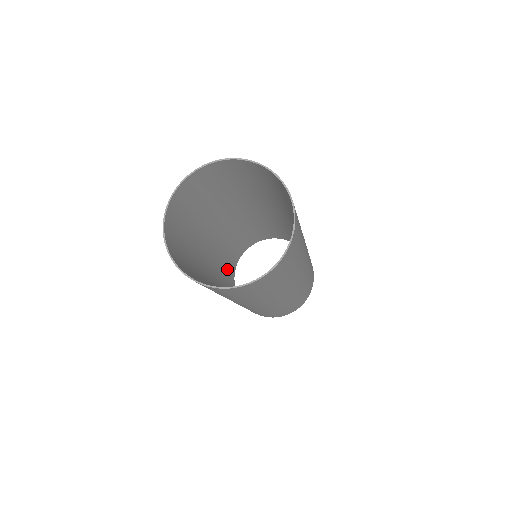
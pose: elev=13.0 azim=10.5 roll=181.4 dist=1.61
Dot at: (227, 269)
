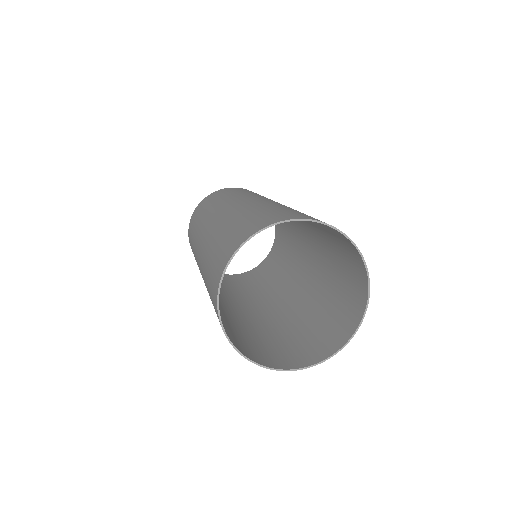
Dot at: occluded
